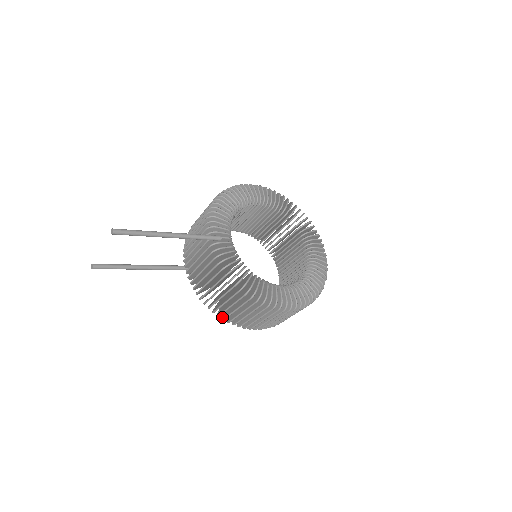
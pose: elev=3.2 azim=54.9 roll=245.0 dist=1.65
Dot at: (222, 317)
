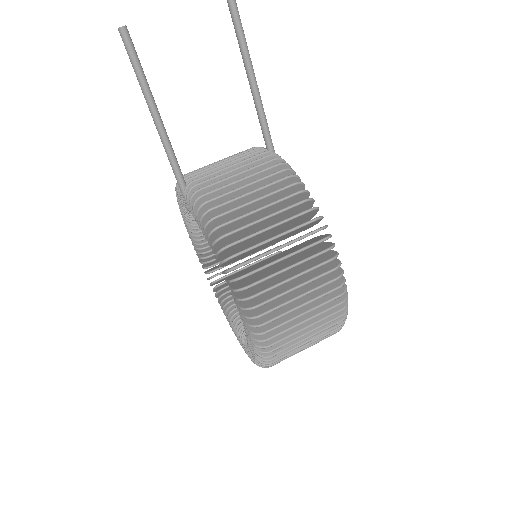
Dot at: occluded
